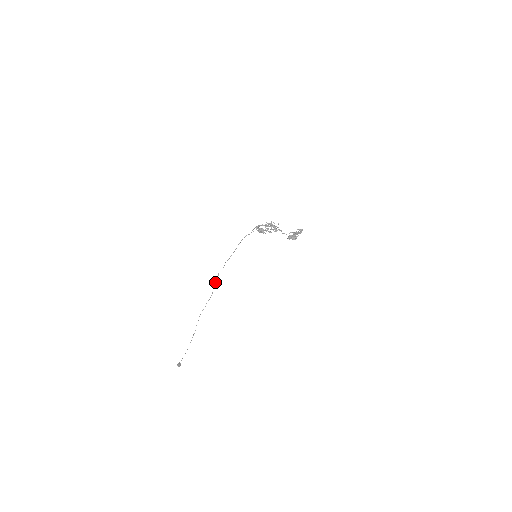
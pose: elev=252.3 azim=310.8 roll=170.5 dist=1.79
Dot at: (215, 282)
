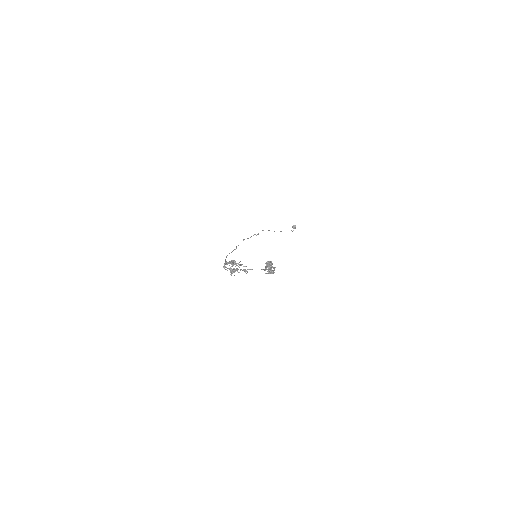
Dot at: occluded
